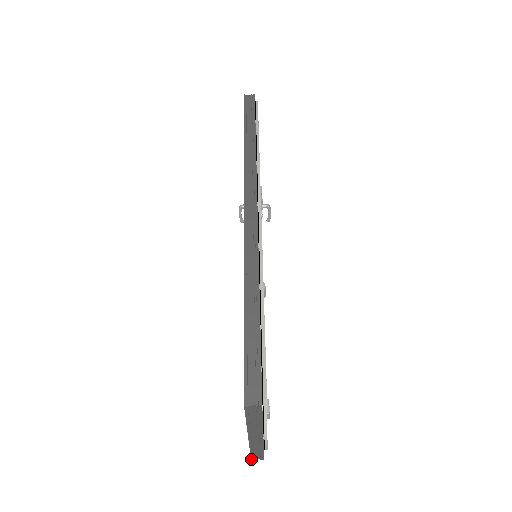
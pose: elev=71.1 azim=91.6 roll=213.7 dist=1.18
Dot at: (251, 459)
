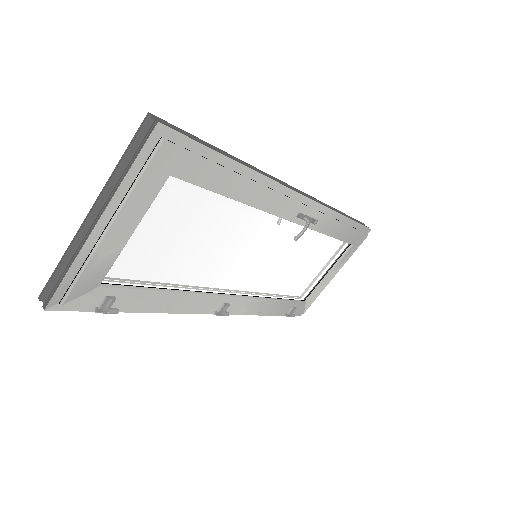
Dot at: (41, 293)
